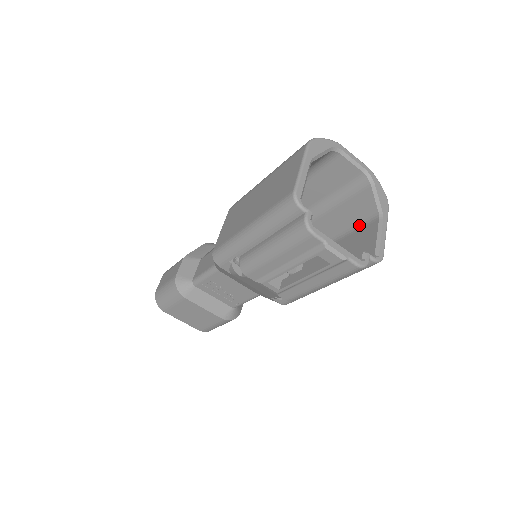
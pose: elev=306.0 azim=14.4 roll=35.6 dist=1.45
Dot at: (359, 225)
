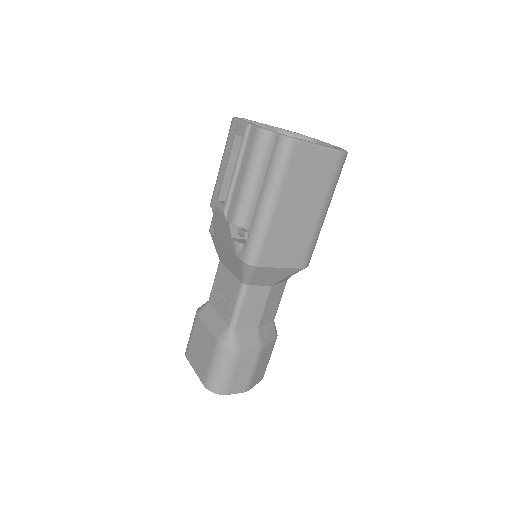
Dot at: occluded
